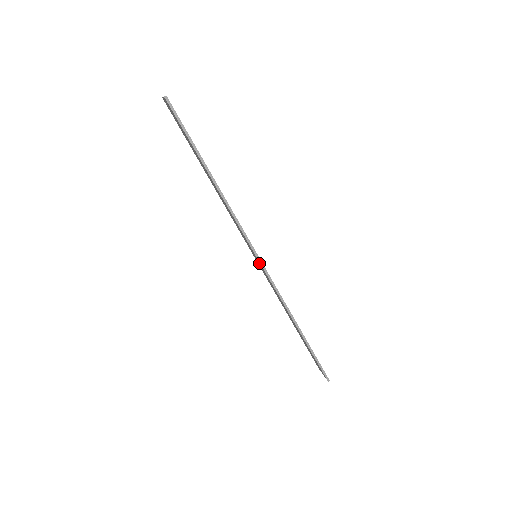
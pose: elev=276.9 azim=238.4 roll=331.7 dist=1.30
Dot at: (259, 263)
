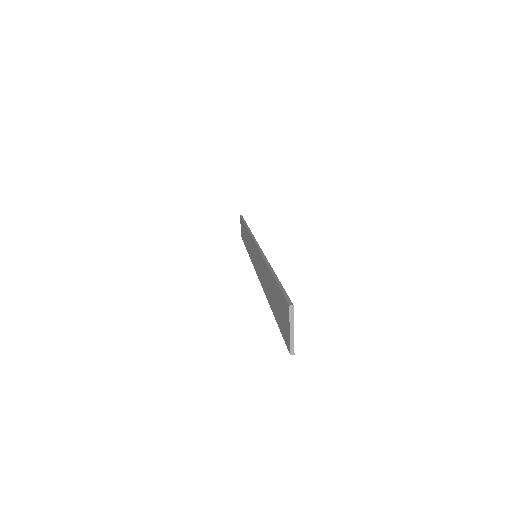
Dot at: (255, 251)
